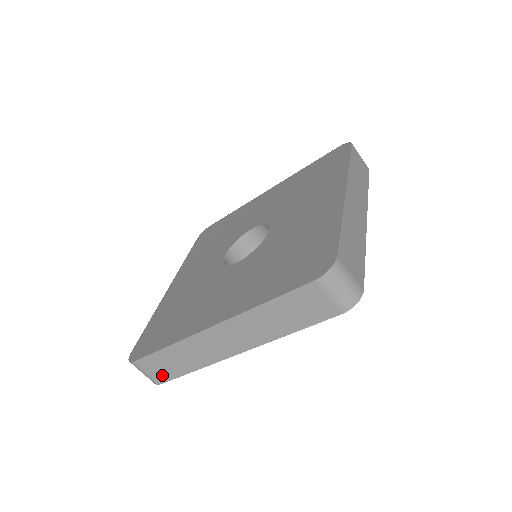
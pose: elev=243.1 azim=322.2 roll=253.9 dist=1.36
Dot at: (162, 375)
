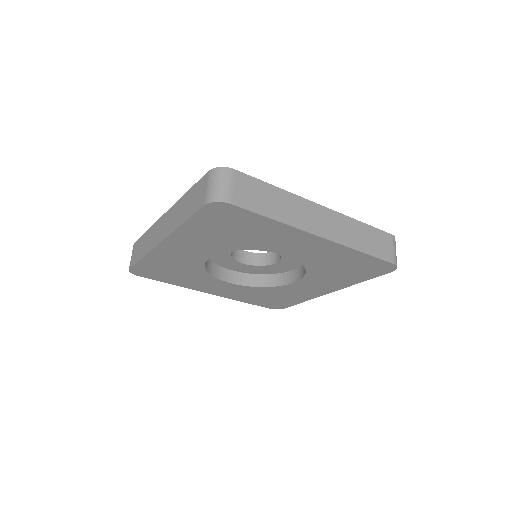
Dot at: (244, 199)
